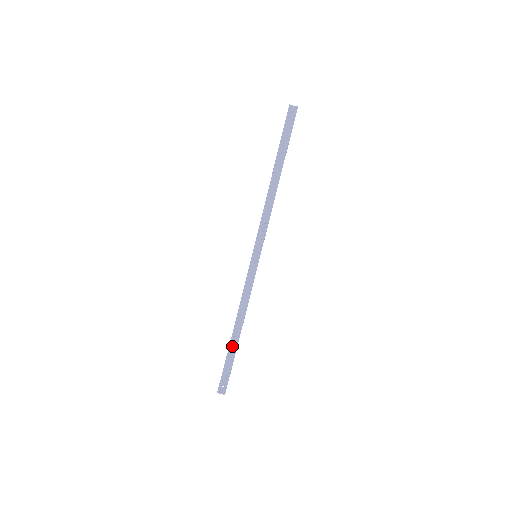
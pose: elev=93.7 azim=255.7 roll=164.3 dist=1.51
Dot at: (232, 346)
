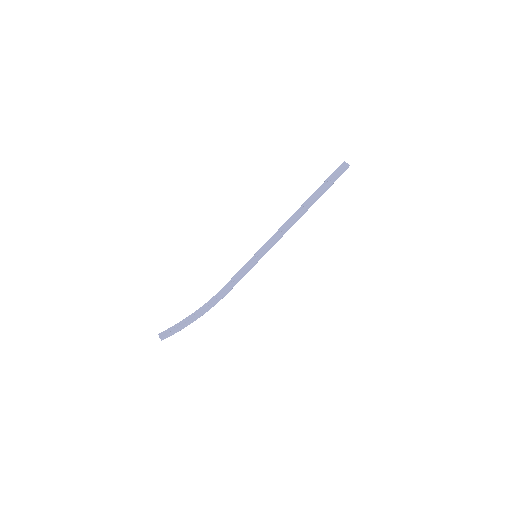
Dot at: (196, 314)
